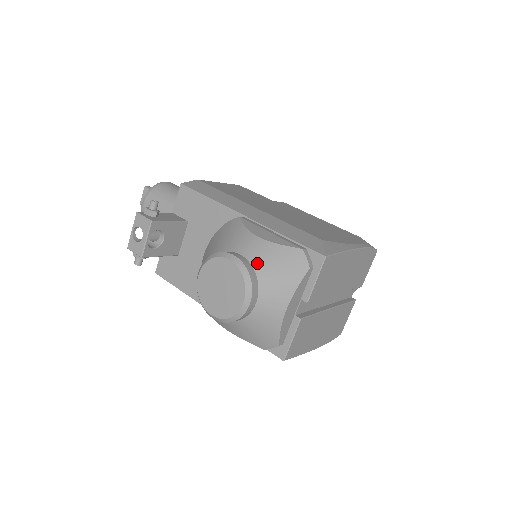
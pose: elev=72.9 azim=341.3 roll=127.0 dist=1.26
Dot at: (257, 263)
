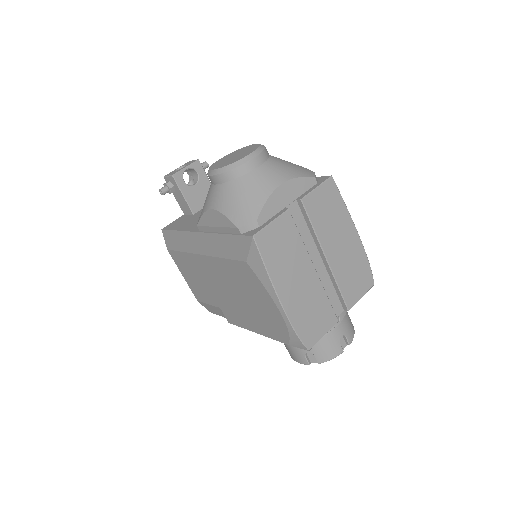
Dot at: occluded
